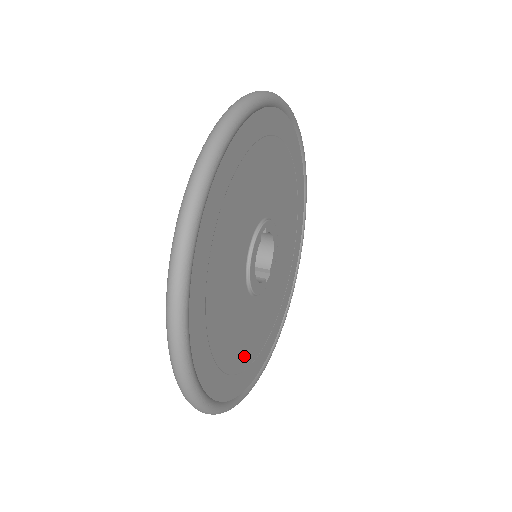
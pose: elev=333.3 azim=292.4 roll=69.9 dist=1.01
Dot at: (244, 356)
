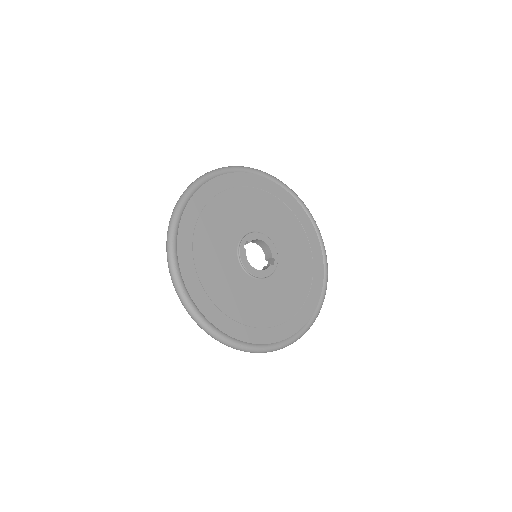
Dot at: (281, 313)
